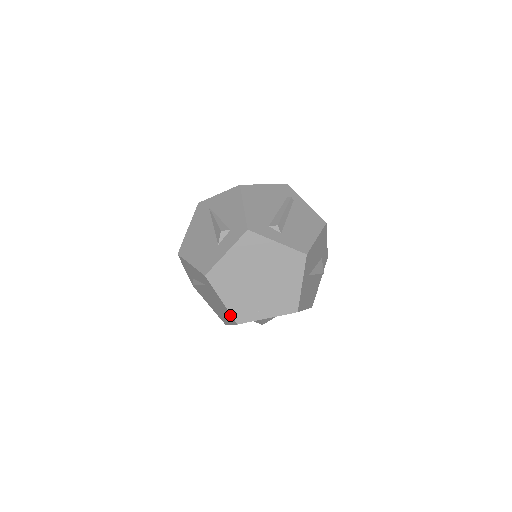
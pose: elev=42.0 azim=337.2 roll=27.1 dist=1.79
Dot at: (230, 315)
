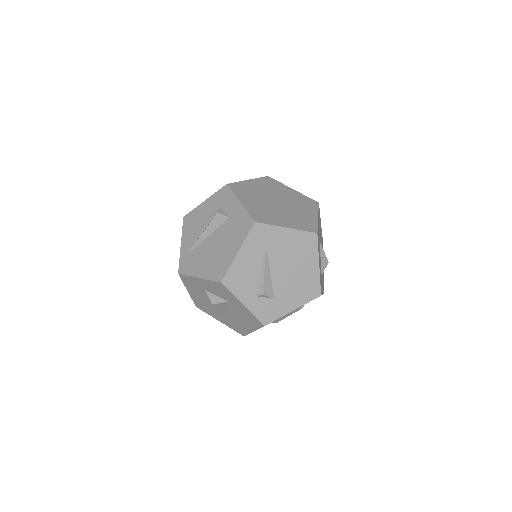
Dot at: (305, 235)
